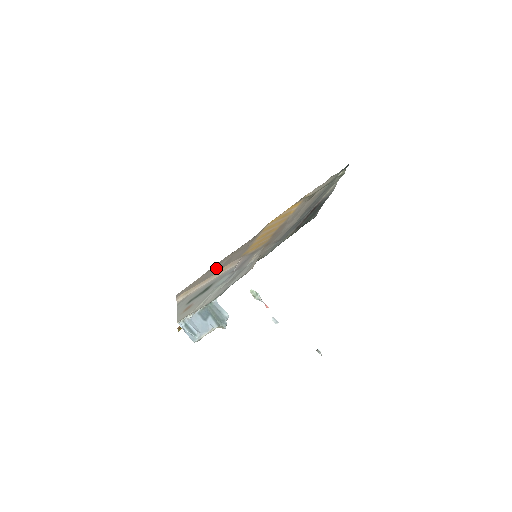
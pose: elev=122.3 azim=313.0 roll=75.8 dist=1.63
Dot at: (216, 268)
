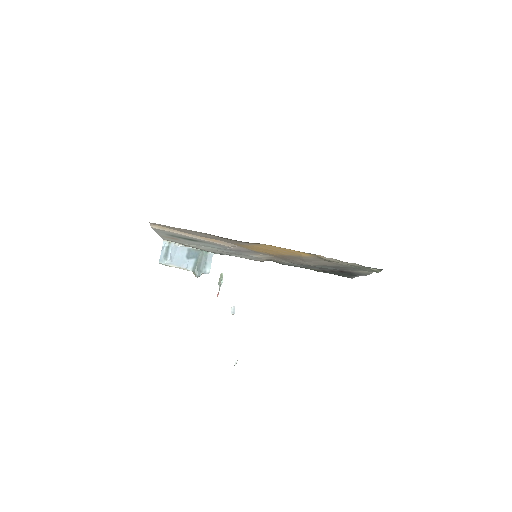
Dot at: (200, 234)
